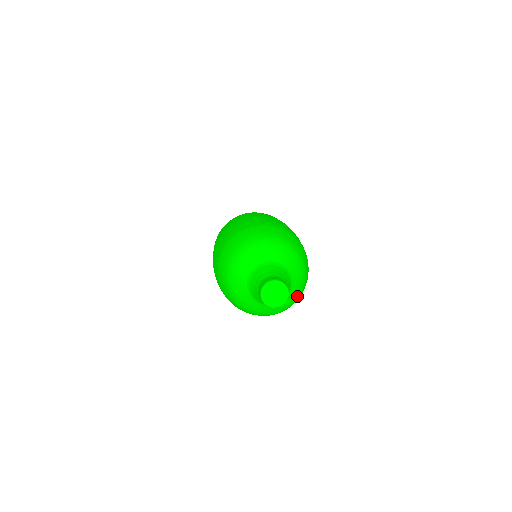
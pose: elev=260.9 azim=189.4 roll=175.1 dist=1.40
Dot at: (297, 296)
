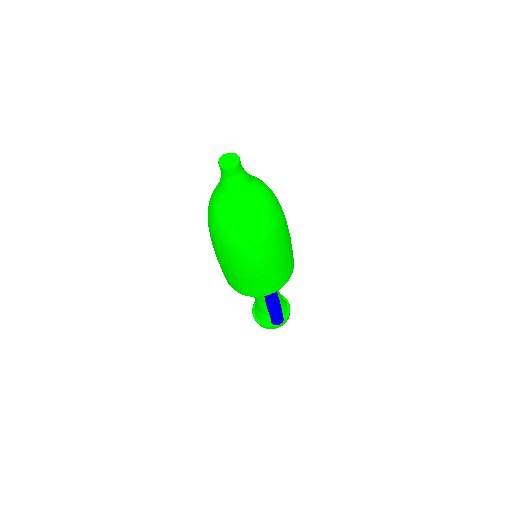
Dot at: (267, 193)
